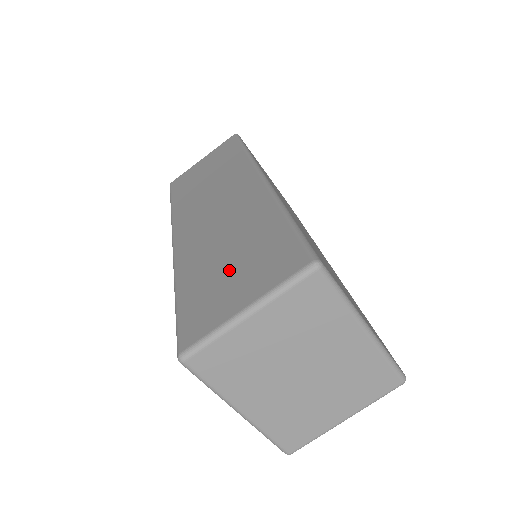
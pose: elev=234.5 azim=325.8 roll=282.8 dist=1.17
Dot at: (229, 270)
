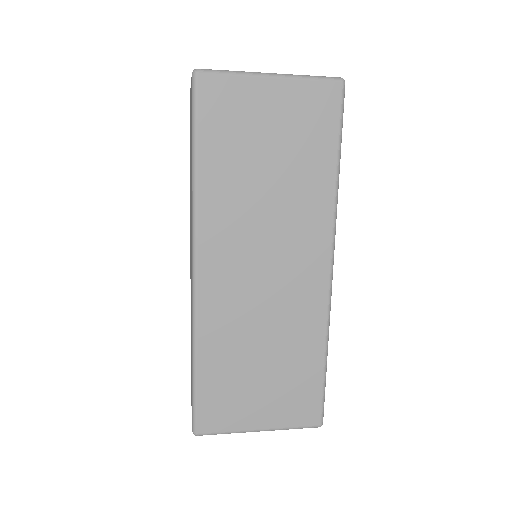
Dot at: occluded
